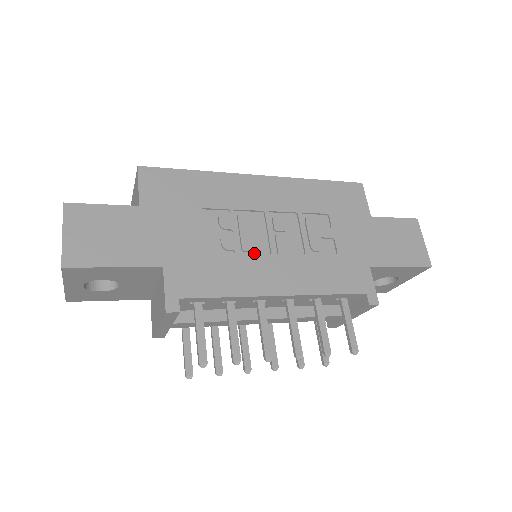
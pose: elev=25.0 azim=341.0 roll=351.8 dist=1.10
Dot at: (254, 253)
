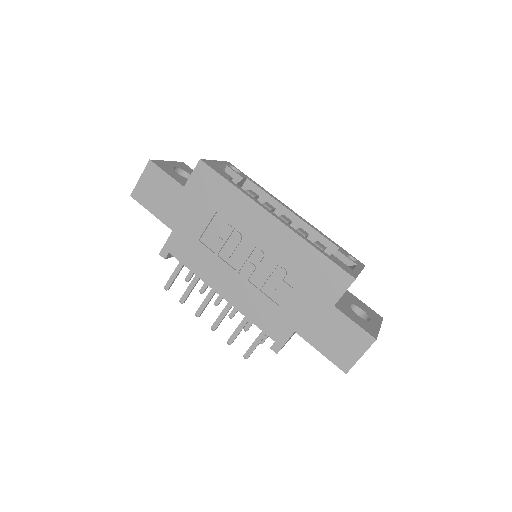
Dot at: (227, 261)
